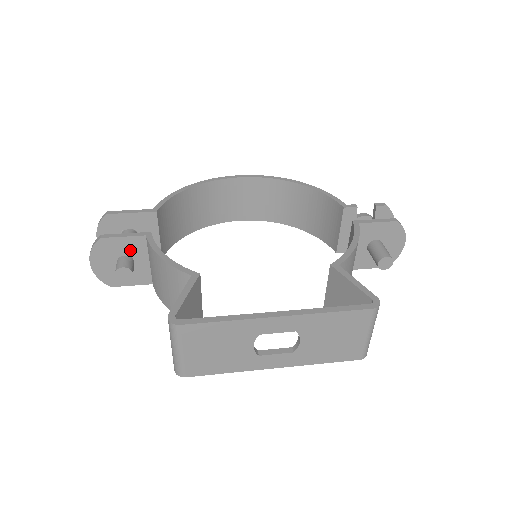
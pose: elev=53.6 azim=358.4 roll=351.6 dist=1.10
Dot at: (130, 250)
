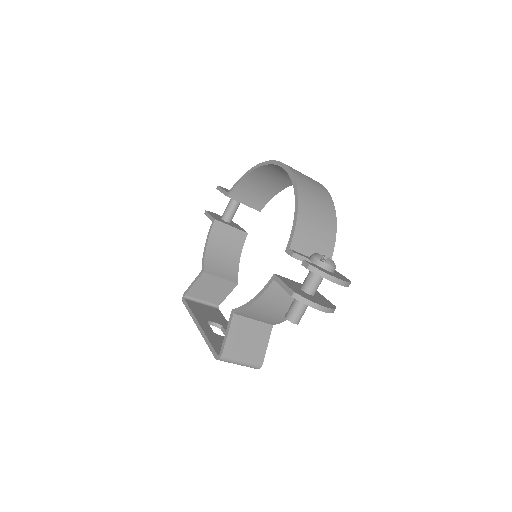
Dot at: occluded
